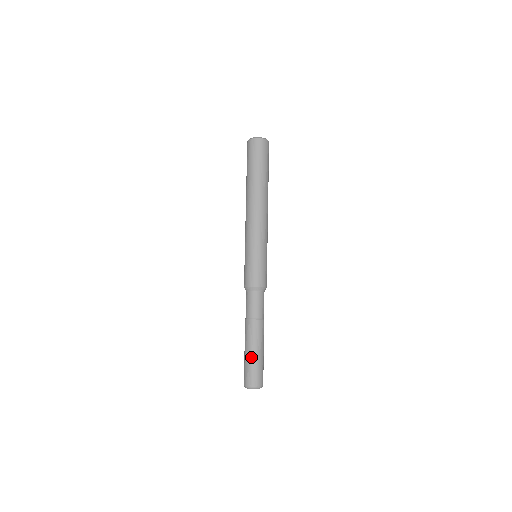
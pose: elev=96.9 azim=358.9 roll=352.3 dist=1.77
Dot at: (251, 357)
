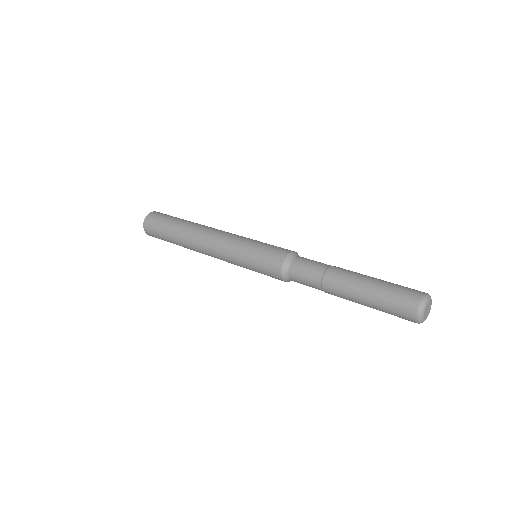
Dot at: (376, 288)
